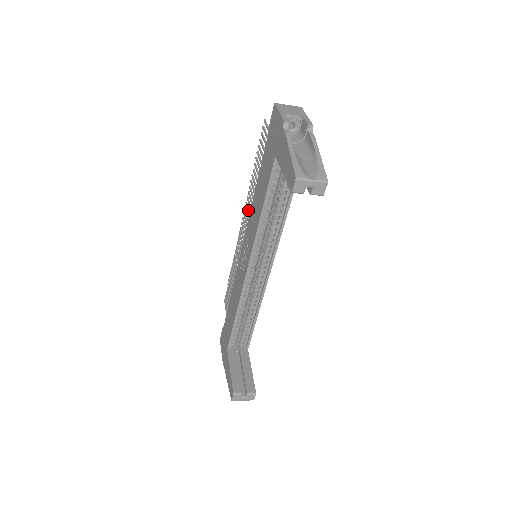
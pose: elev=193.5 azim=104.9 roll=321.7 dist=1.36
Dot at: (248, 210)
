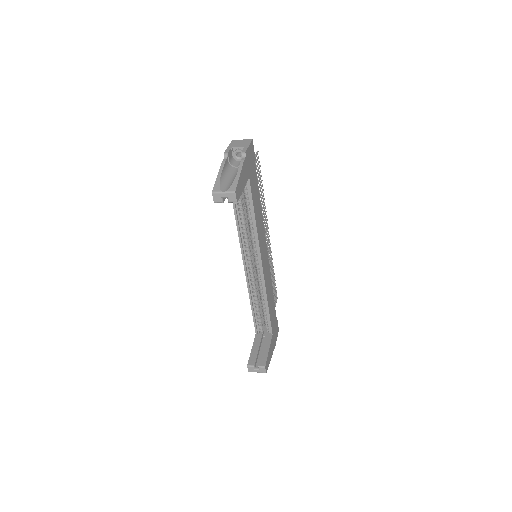
Dot at: occluded
